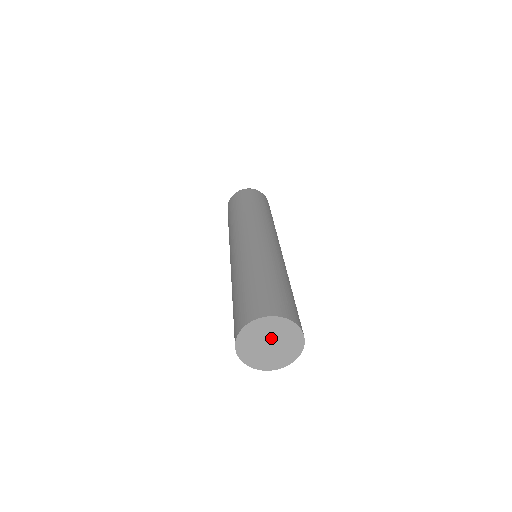
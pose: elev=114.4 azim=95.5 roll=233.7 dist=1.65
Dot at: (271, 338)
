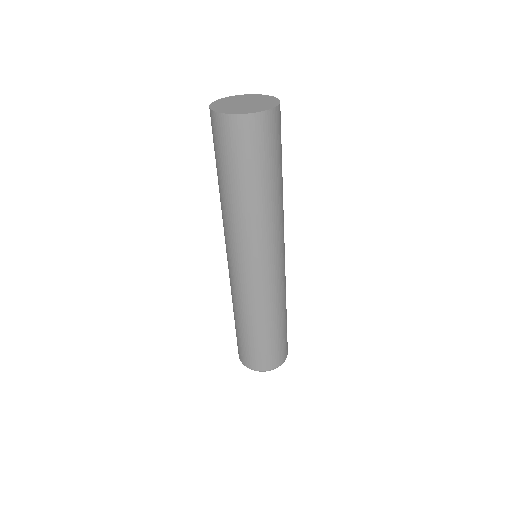
Dot at: (249, 102)
